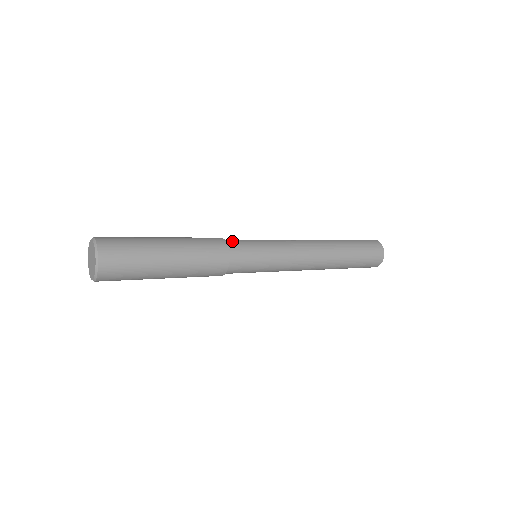
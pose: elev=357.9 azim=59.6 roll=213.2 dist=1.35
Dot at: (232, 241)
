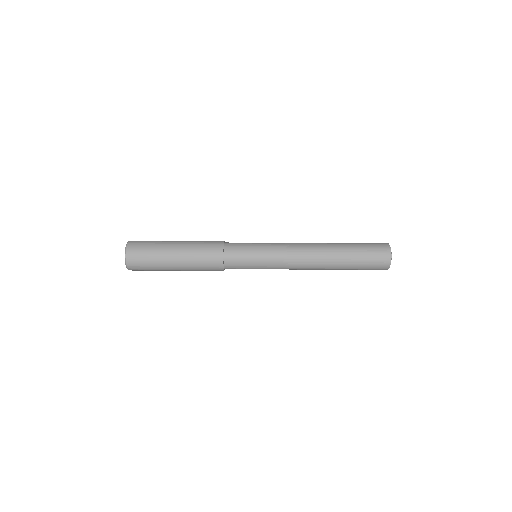
Dot at: (231, 245)
